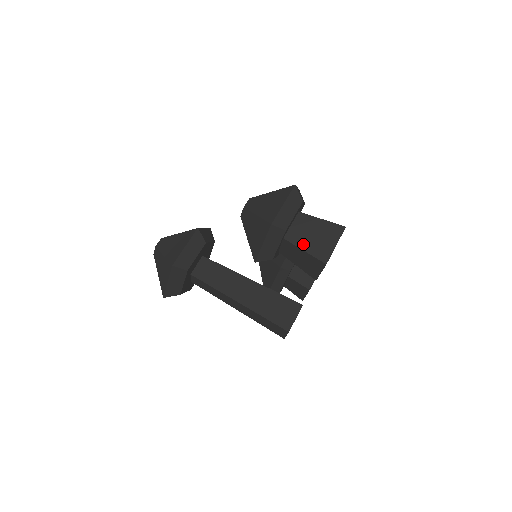
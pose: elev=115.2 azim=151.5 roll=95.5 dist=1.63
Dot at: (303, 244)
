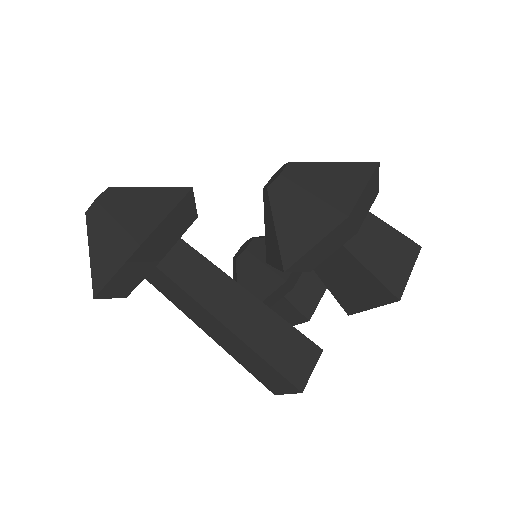
Dot at: (368, 260)
